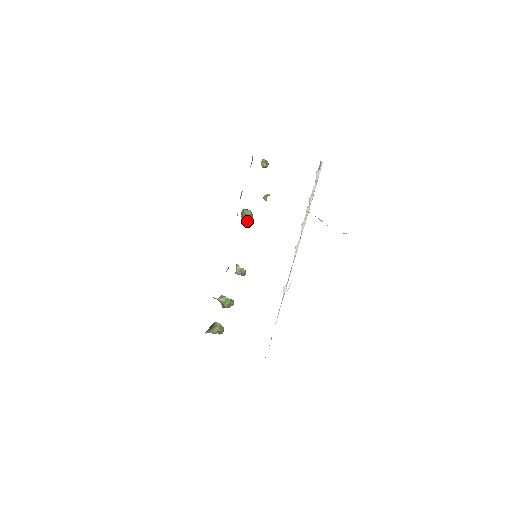
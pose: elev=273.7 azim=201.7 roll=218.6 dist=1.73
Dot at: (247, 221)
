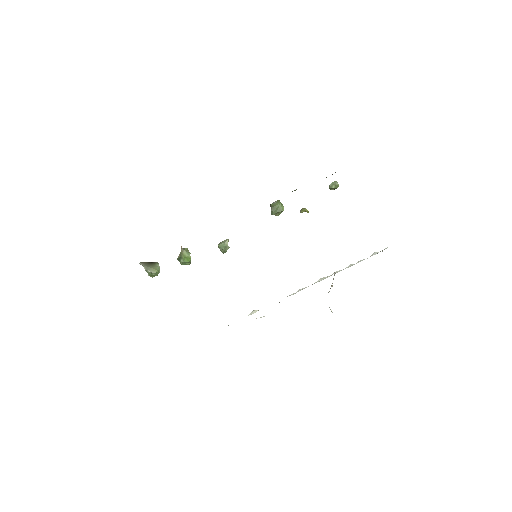
Dot at: (272, 213)
